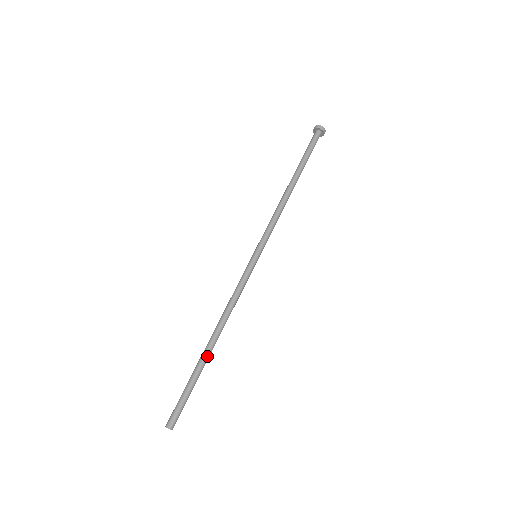
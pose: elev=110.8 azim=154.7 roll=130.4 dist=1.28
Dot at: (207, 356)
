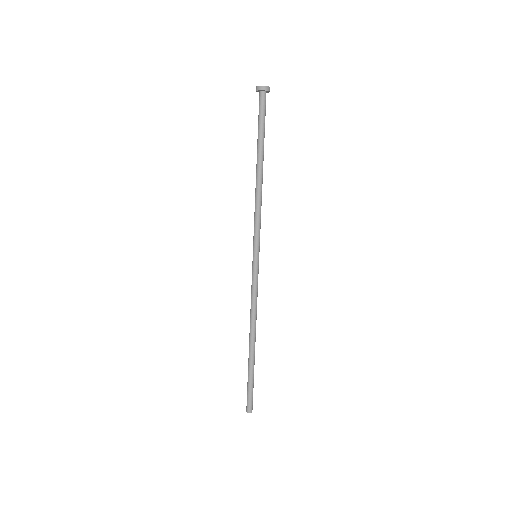
Dot at: (253, 355)
